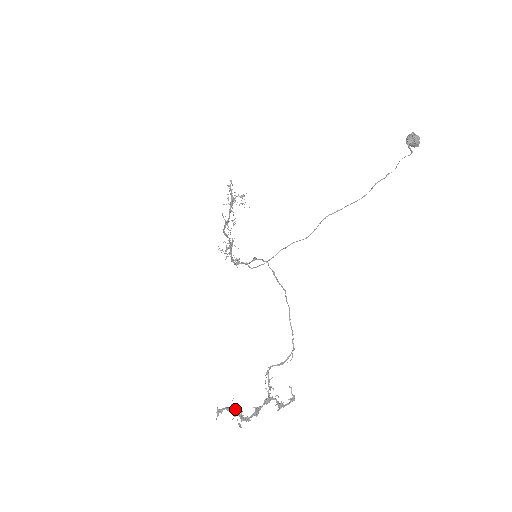
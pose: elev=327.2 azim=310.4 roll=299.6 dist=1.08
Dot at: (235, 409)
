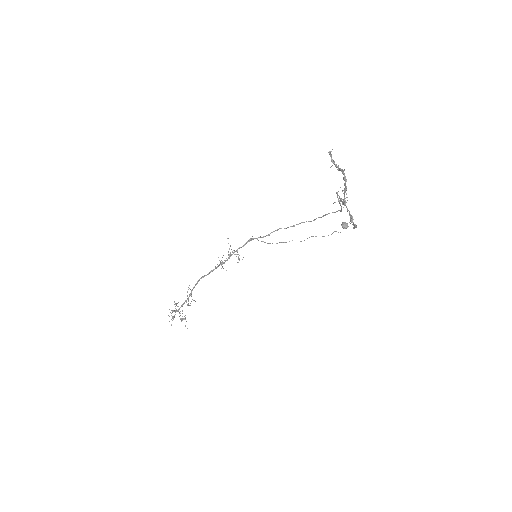
Dot at: (336, 166)
